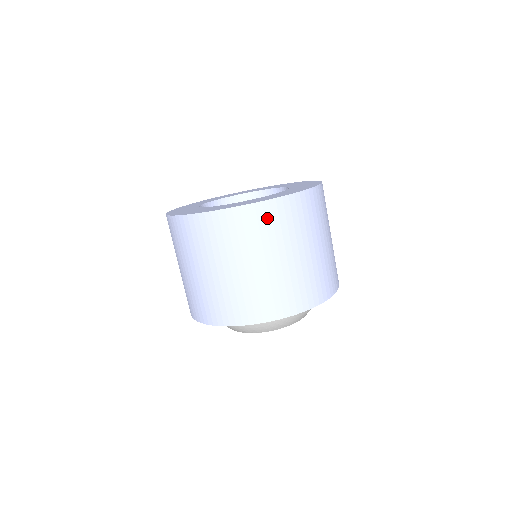
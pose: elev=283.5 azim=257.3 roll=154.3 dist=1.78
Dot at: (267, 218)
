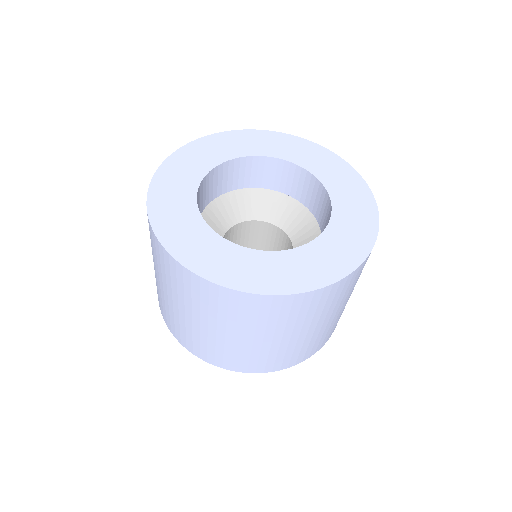
Dot at: (253, 308)
